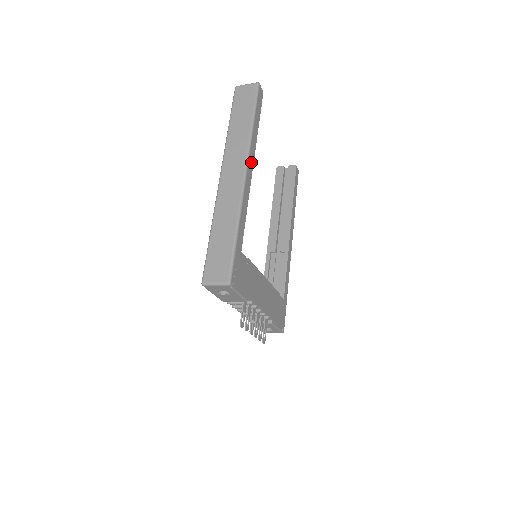
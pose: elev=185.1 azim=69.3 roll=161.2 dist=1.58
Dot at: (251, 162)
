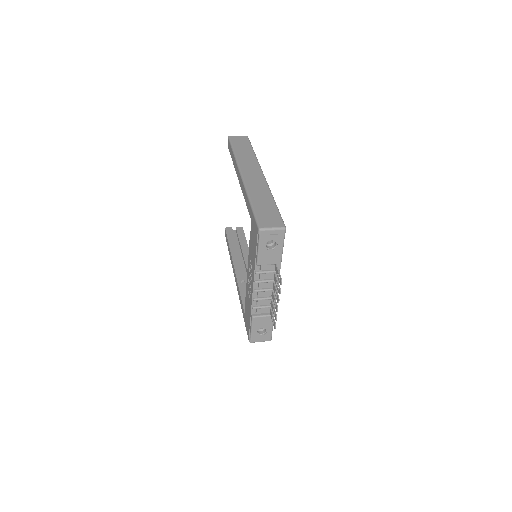
Dot at: occluded
